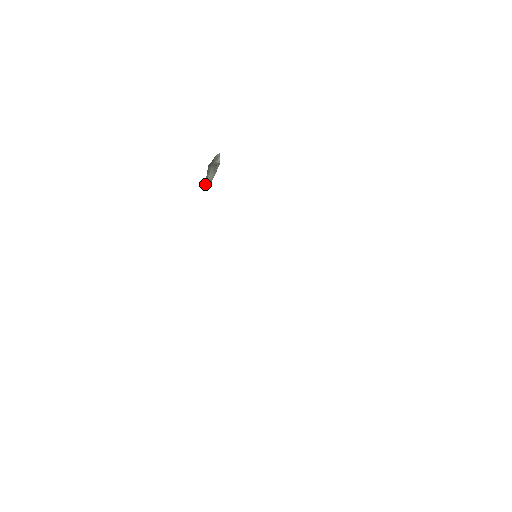
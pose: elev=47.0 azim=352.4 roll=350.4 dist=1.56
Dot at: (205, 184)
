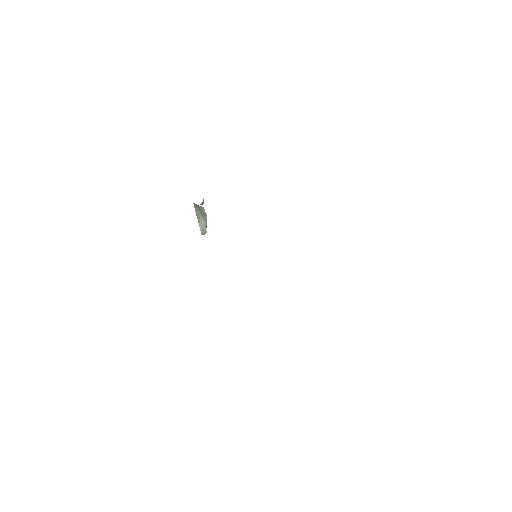
Dot at: (201, 233)
